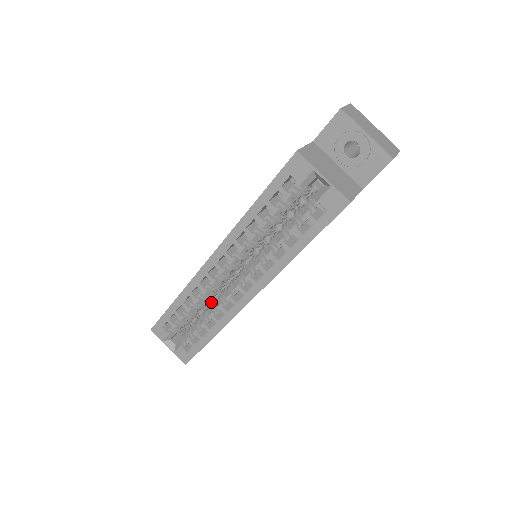
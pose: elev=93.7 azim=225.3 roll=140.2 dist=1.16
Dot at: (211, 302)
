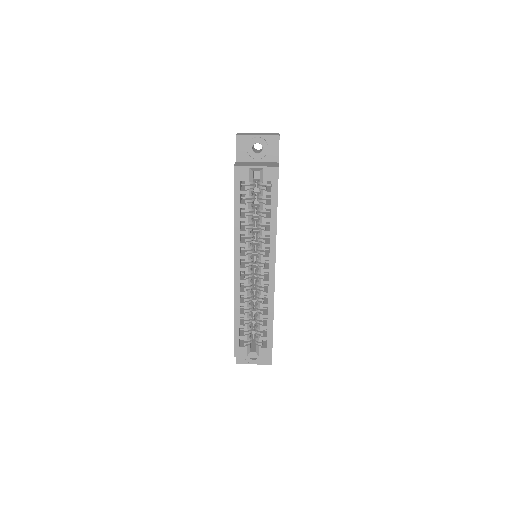
Dot at: (254, 310)
